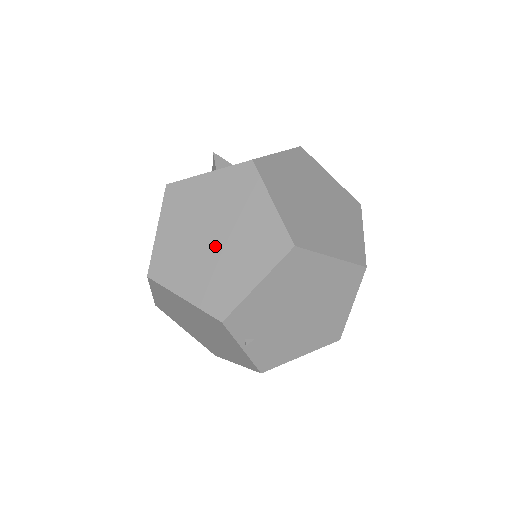
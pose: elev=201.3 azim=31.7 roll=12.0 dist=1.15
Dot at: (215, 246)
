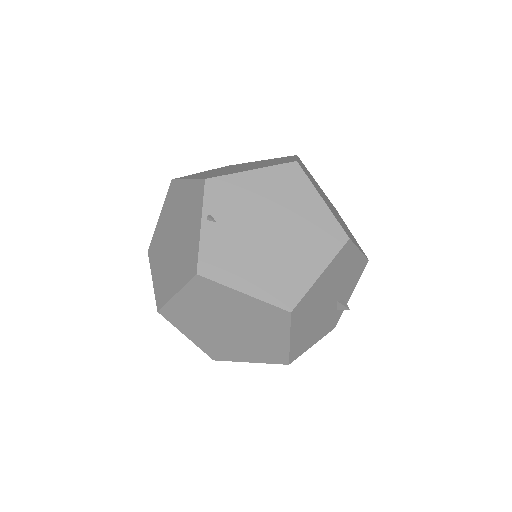
Dot at: (237, 168)
